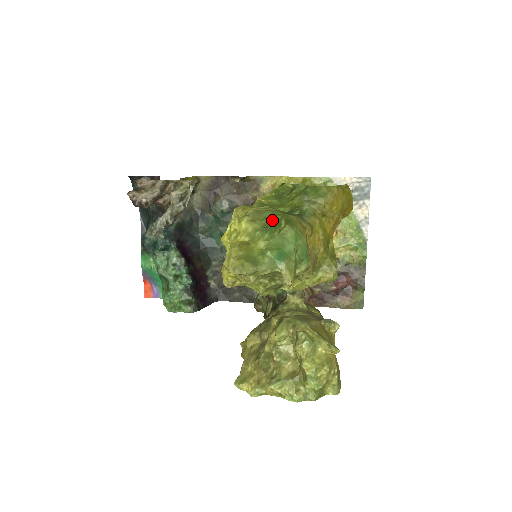
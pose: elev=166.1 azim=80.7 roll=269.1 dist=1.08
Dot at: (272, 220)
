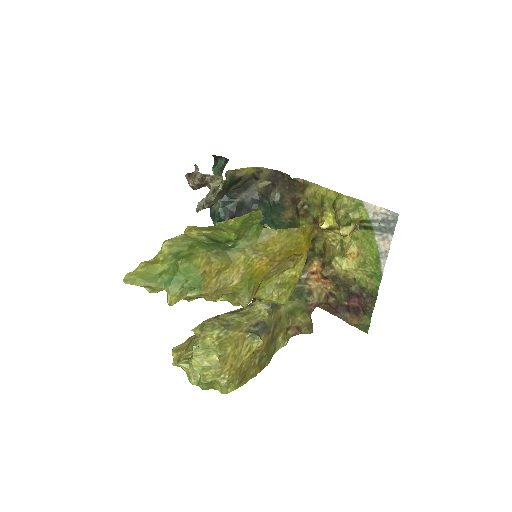
Dot at: (188, 249)
